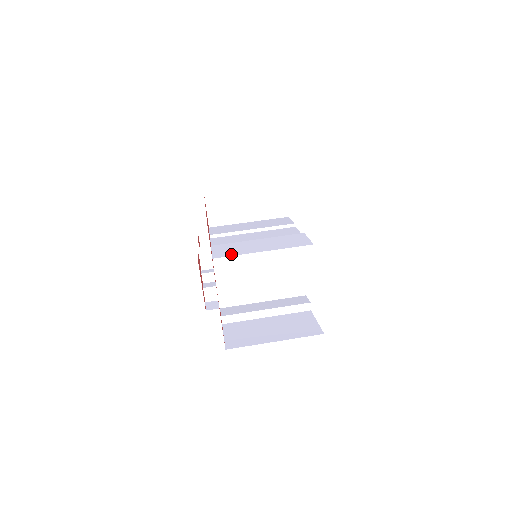
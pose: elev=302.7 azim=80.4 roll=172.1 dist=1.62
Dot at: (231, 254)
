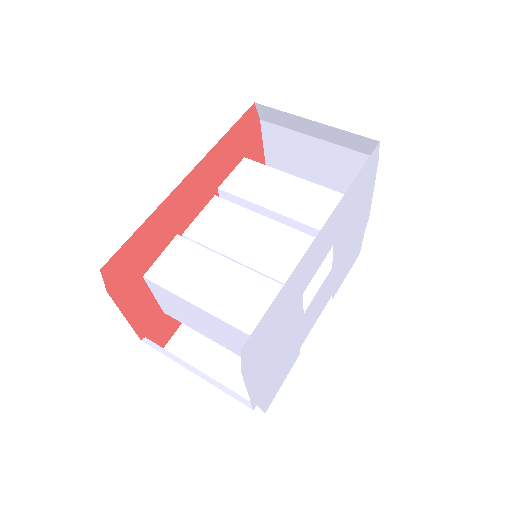
Dot at: (167, 282)
